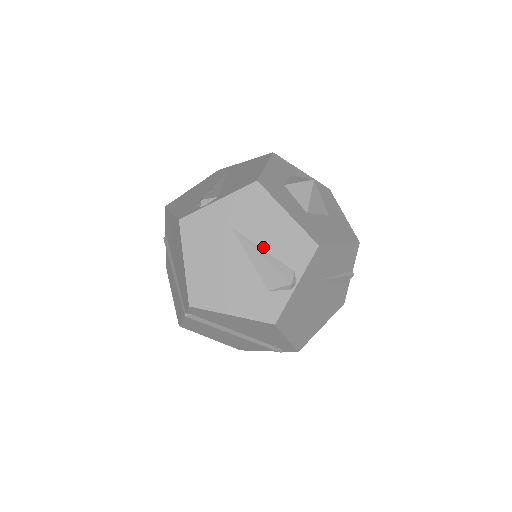
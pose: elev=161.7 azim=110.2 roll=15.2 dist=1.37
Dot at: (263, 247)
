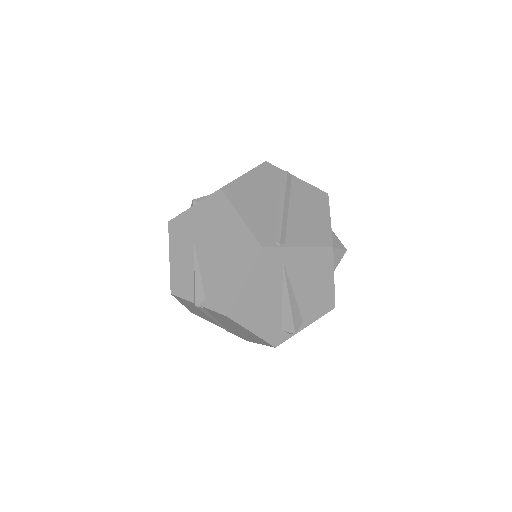
Dot at: occluded
